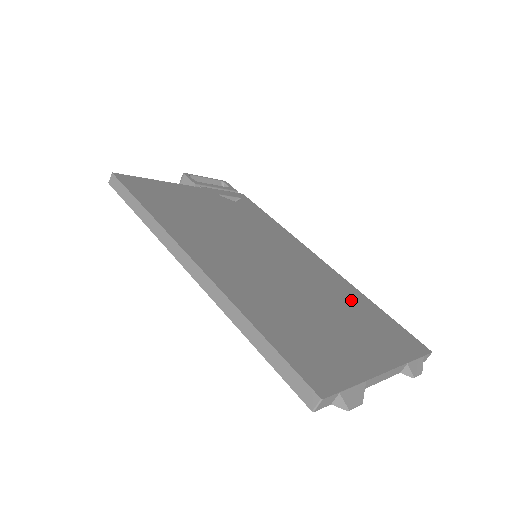
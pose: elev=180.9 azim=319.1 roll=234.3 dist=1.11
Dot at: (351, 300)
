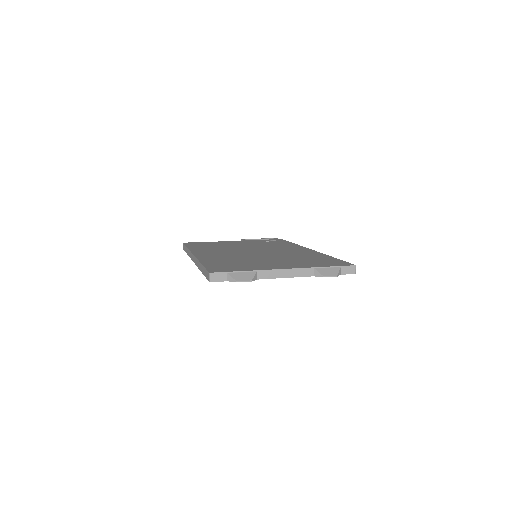
Dot at: (307, 257)
